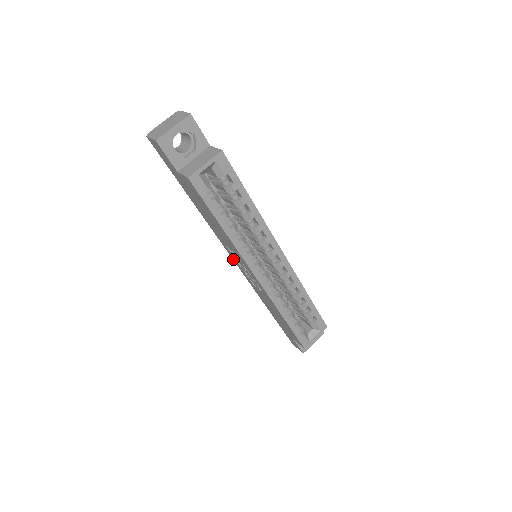
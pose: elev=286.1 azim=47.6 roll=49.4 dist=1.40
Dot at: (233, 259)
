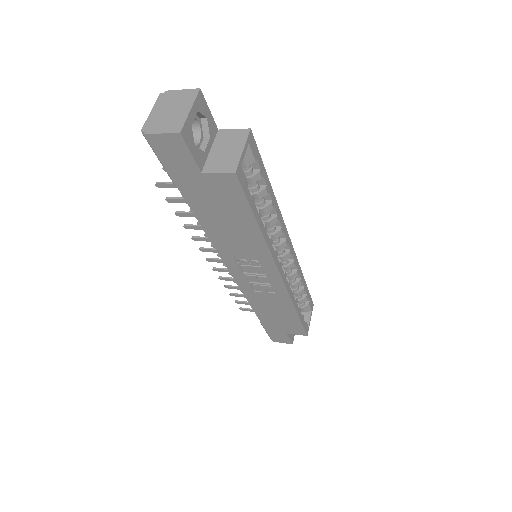
Dot at: (231, 270)
